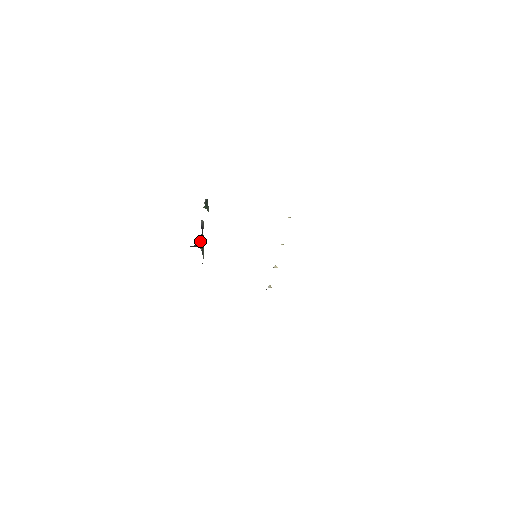
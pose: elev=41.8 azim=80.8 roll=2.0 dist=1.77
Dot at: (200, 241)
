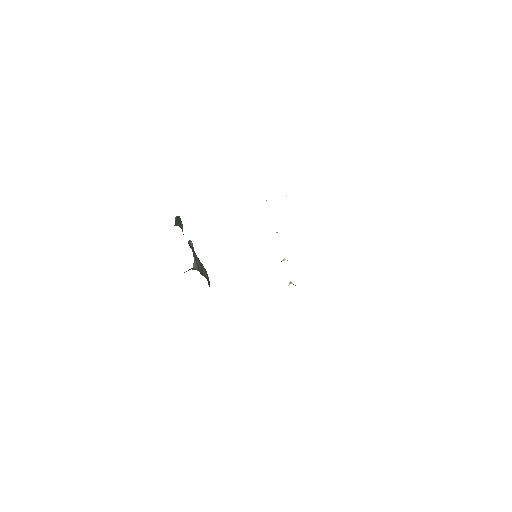
Dot at: (194, 262)
